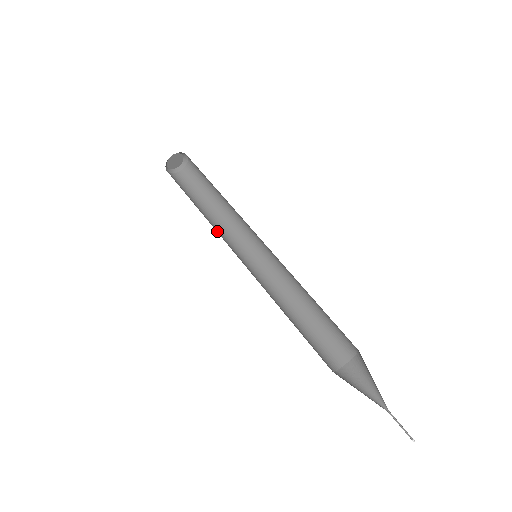
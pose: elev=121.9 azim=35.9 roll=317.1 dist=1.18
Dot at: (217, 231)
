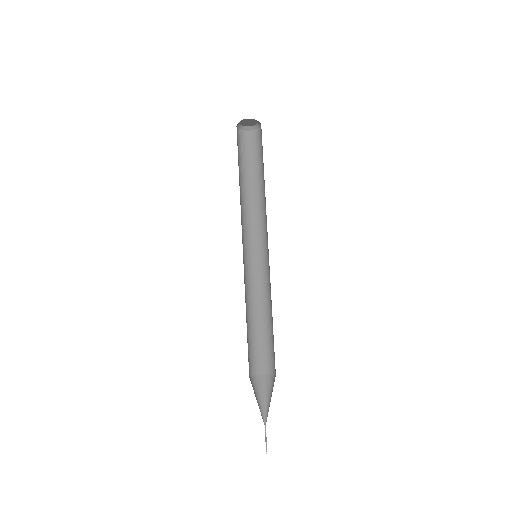
Dot at: (248, 213)
